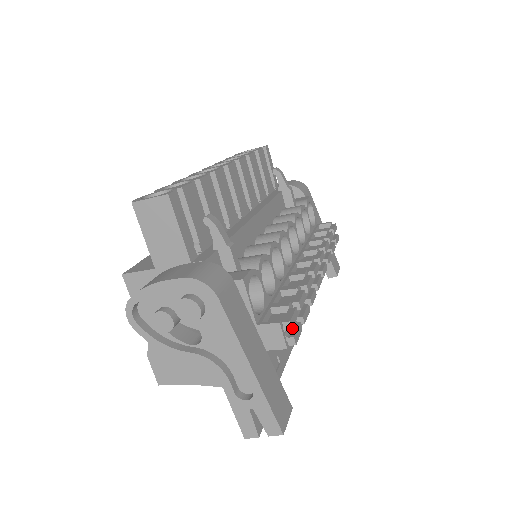
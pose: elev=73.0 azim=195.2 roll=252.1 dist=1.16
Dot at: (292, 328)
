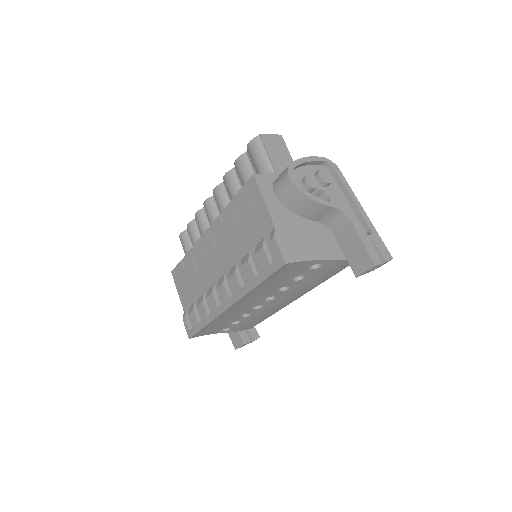
Dot at: occluded
